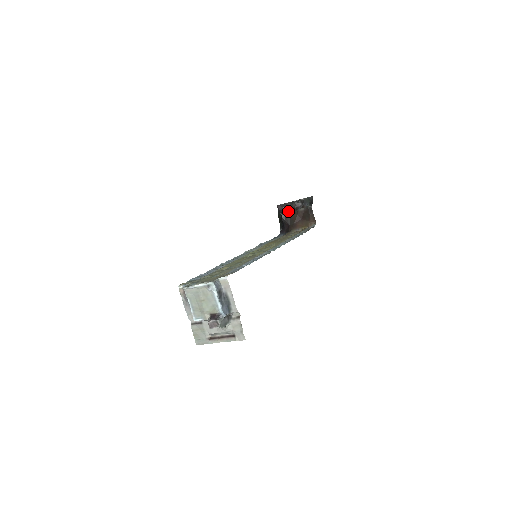
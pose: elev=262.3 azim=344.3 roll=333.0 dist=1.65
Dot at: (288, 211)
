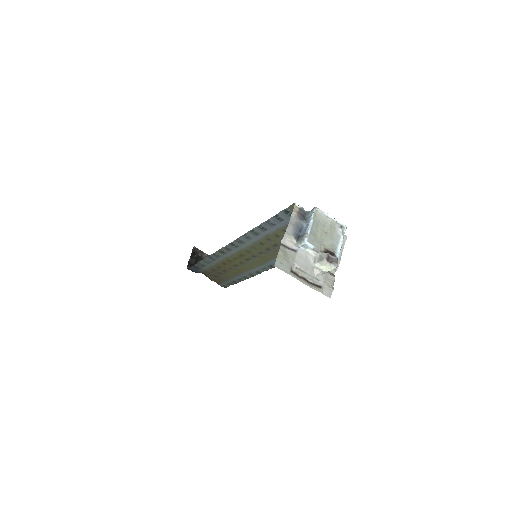
Dot at: occluded
